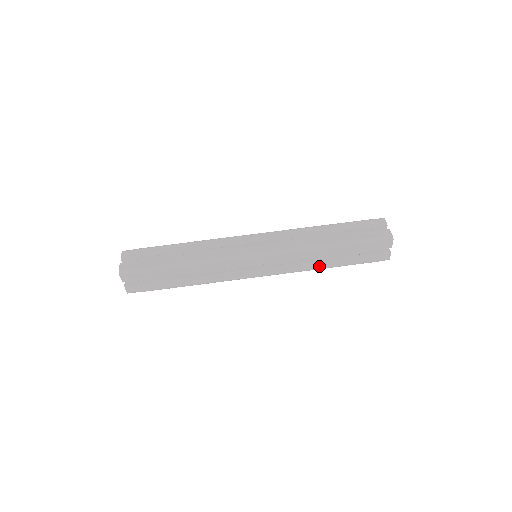
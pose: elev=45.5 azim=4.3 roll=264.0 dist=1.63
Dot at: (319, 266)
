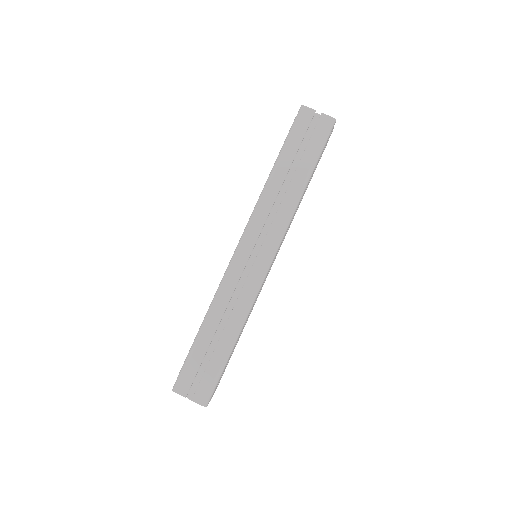
Dot at: (300, 202)
